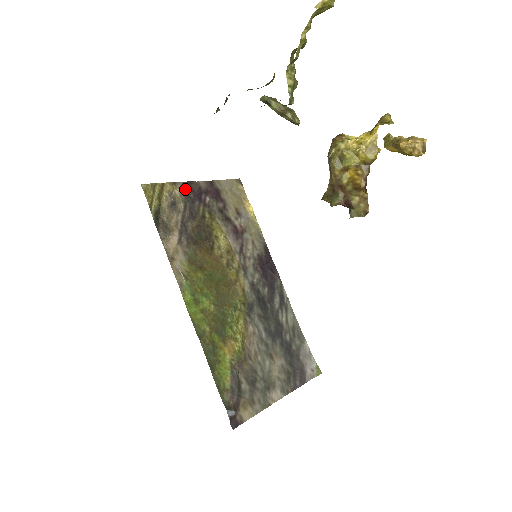
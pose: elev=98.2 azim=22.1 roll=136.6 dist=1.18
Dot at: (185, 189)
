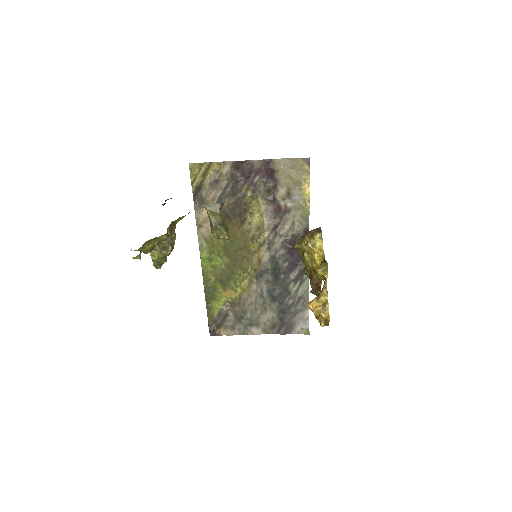
Dot at: (234, 168)
